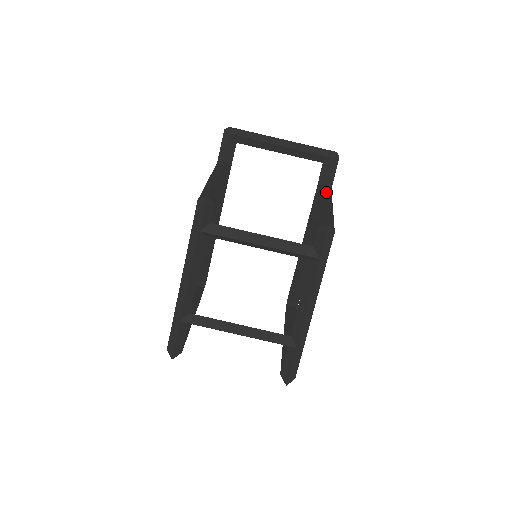
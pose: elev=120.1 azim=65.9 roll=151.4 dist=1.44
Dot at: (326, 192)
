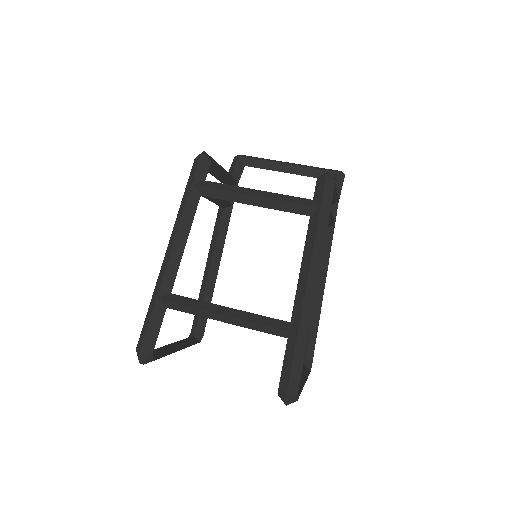
Dot at: occluded
